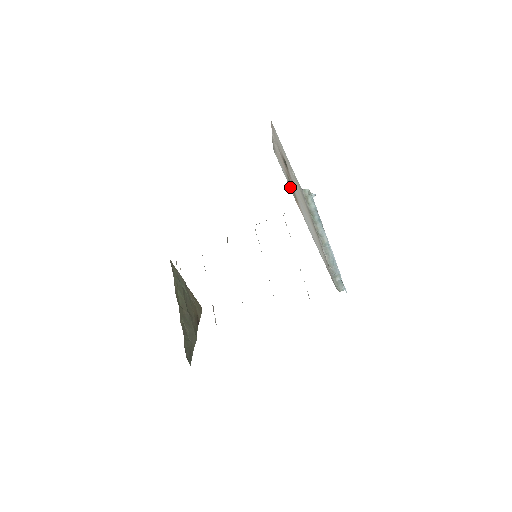
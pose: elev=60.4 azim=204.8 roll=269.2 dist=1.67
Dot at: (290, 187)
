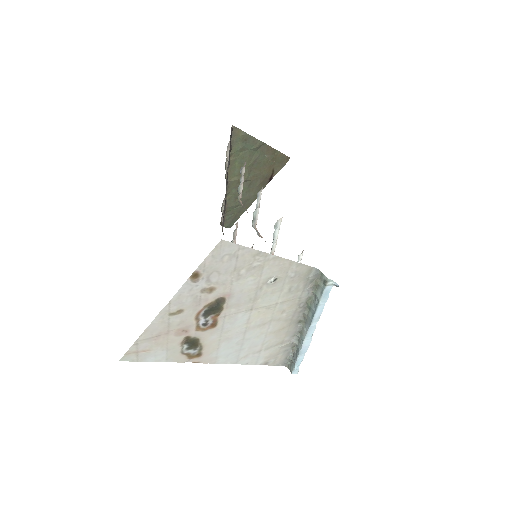
Dot at: (175, 358)
